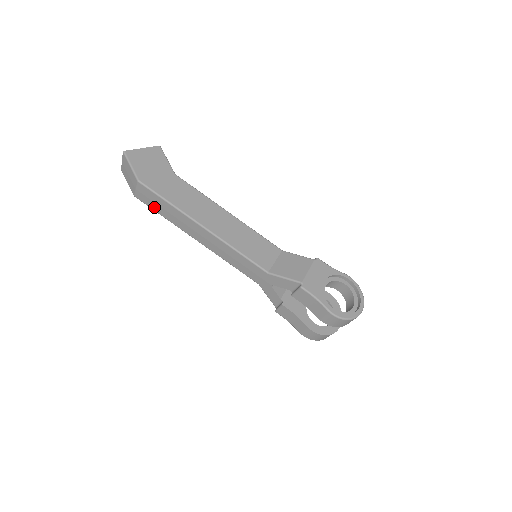
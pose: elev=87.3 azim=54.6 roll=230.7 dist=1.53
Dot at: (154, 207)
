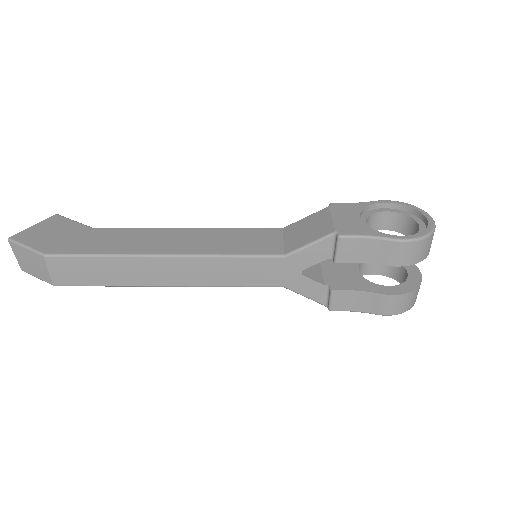
Dot at: (87, 280)
